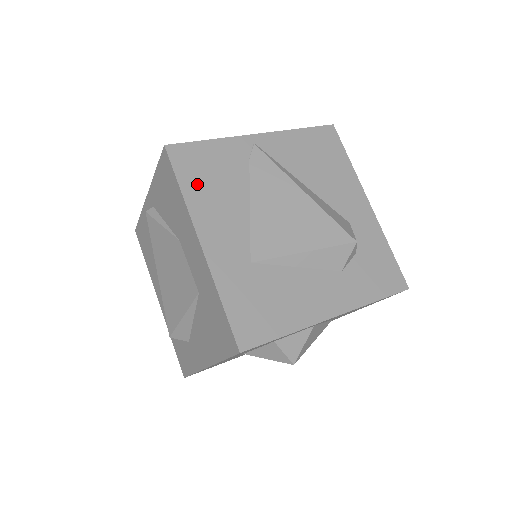
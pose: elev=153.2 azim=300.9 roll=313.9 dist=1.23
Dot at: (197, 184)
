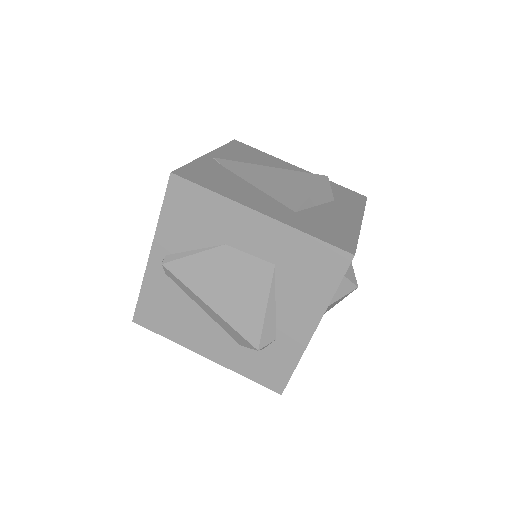
Dot at: (216, 185)
